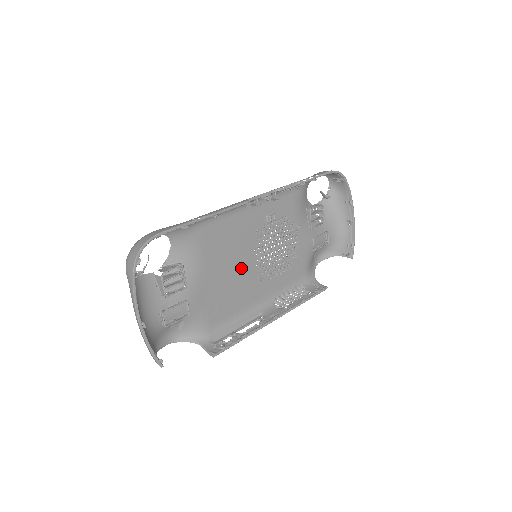
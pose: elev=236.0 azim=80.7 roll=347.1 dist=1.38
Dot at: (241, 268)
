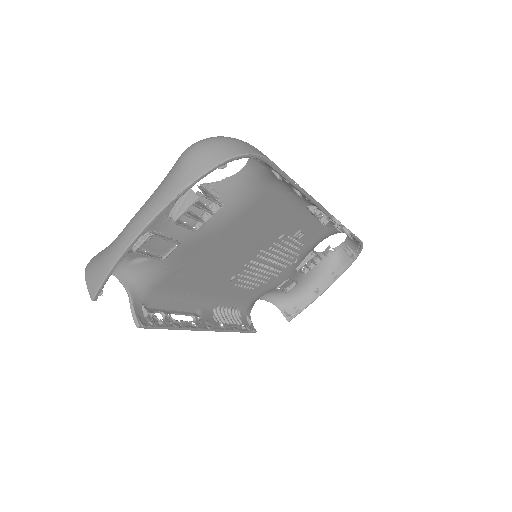
Dot at: (238, 255)
